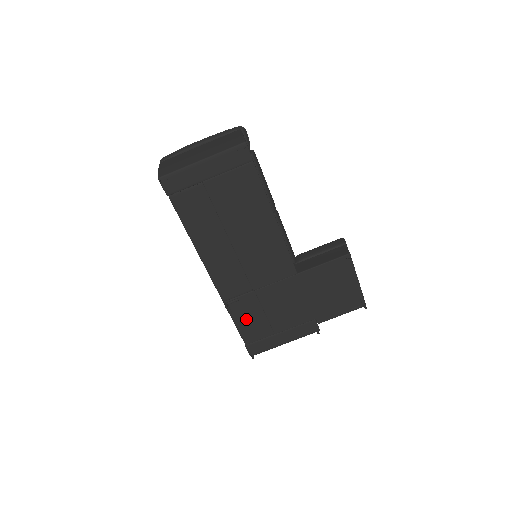
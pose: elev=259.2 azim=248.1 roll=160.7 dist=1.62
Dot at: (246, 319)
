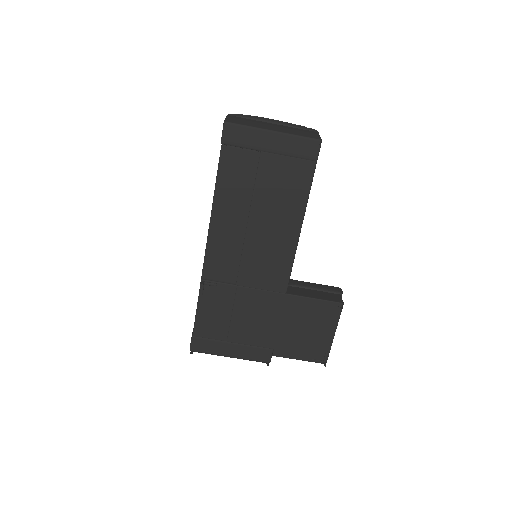
Dot at: (211, 309)
